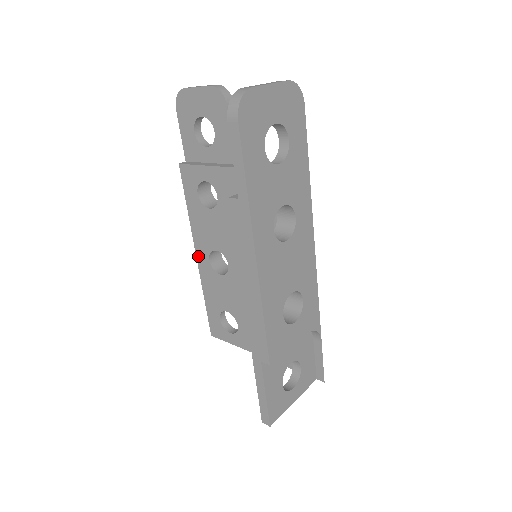
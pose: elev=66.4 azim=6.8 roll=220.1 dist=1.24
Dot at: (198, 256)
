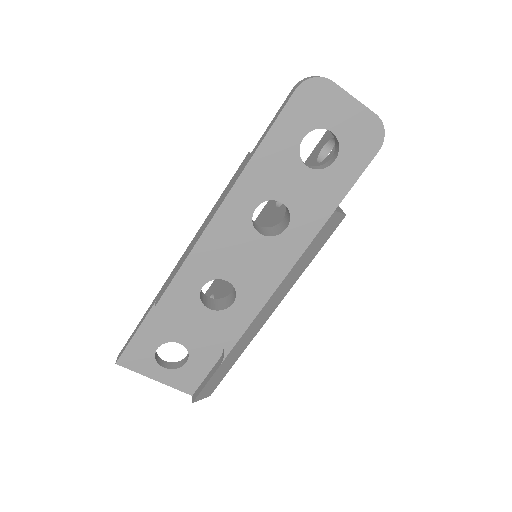
Dot at: occluded
